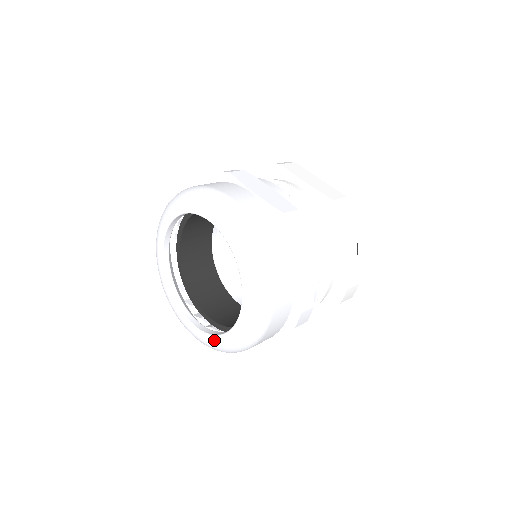
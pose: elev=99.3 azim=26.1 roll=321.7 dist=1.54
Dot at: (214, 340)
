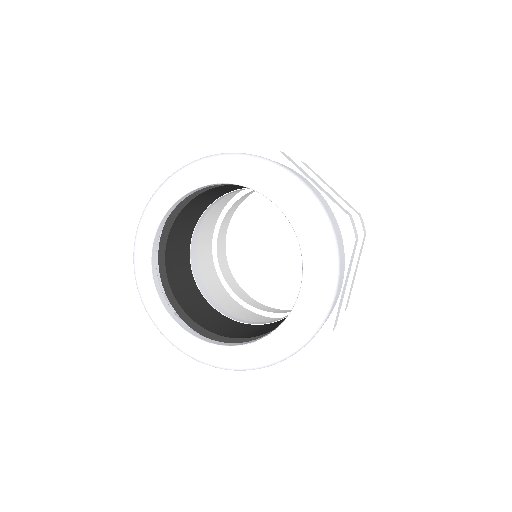
Dot at: (294, 319)
